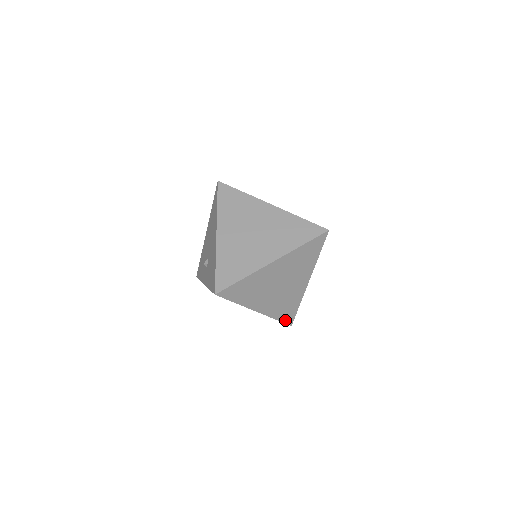
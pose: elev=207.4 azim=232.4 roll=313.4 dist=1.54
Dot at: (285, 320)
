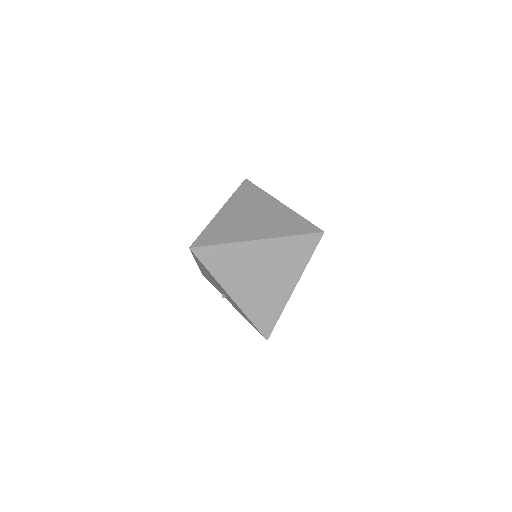
Dot at: occluded
